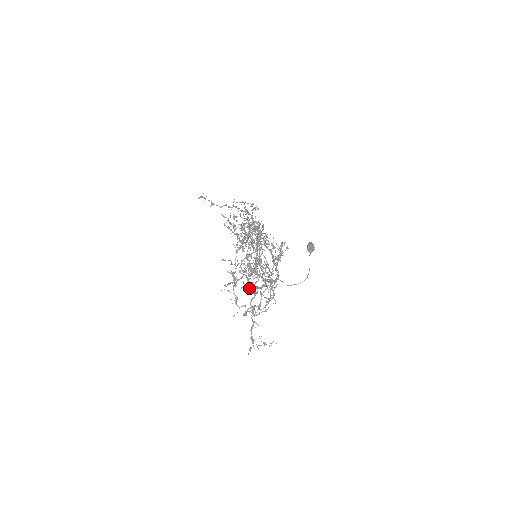
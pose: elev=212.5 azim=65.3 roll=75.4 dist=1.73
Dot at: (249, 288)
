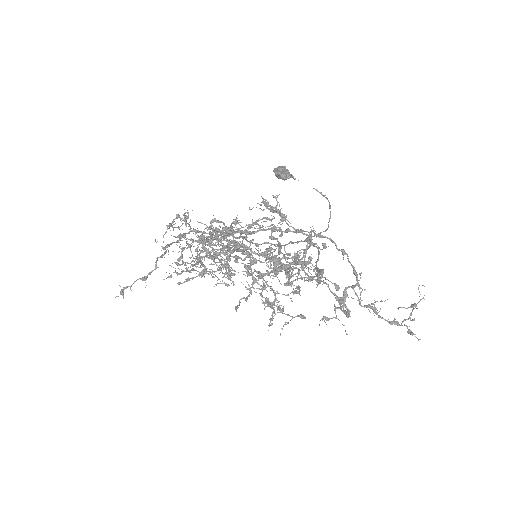
Dot at: occluded
